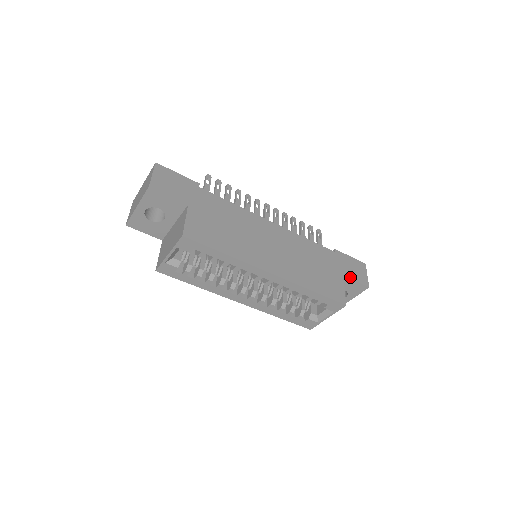
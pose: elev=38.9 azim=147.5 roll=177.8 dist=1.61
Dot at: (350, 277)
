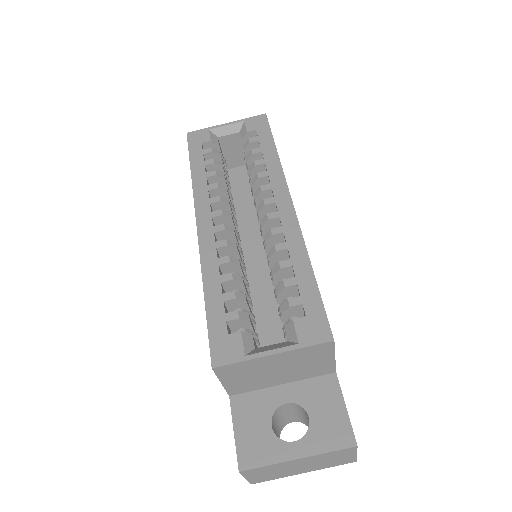
Dot at: occluded
